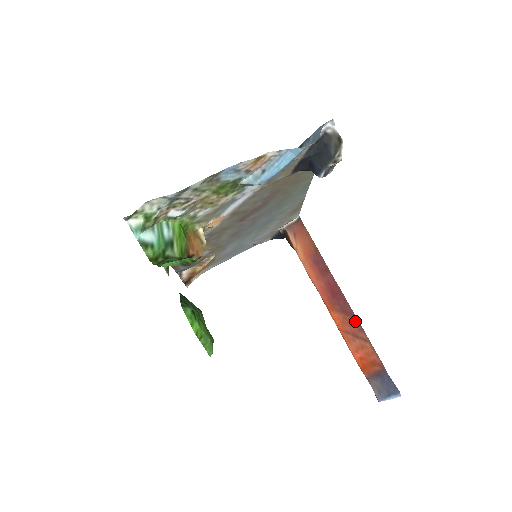
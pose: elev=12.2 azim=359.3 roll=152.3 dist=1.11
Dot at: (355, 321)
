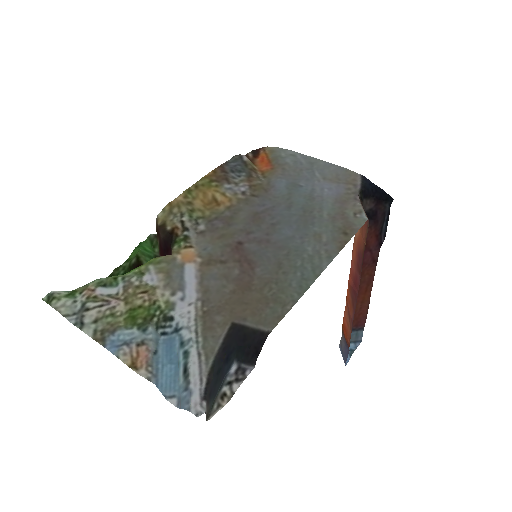
Dot at: (353, 315)
